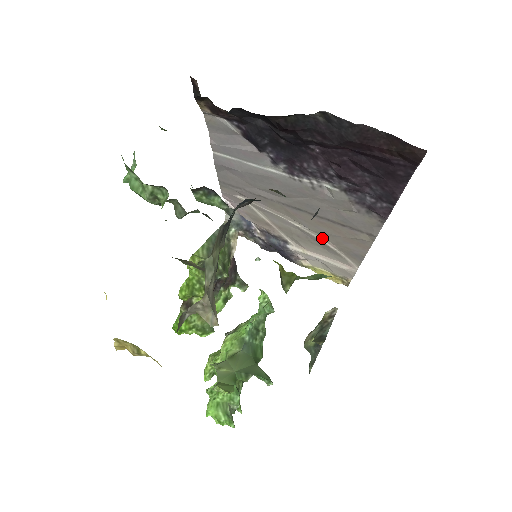
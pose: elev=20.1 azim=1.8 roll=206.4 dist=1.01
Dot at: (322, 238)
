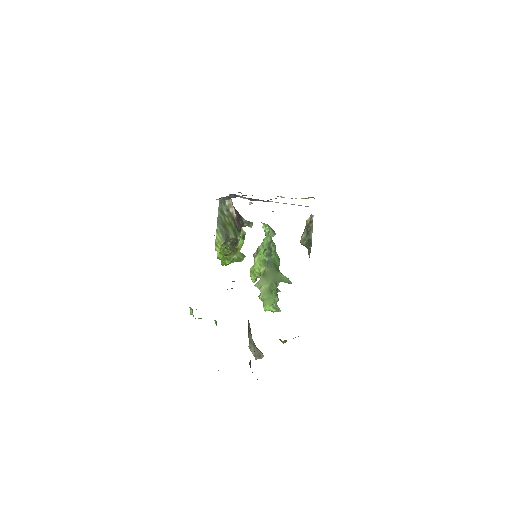
Dot at: occluded
